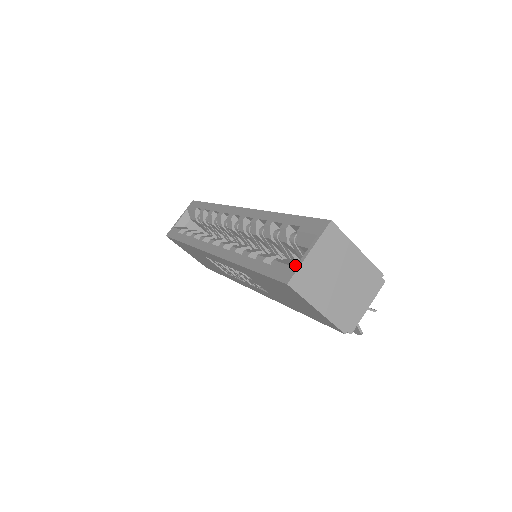
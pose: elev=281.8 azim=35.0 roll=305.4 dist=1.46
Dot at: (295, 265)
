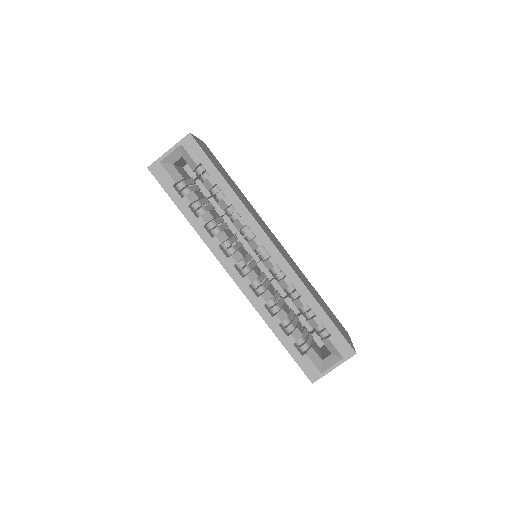
Dot at: (320, 369)
